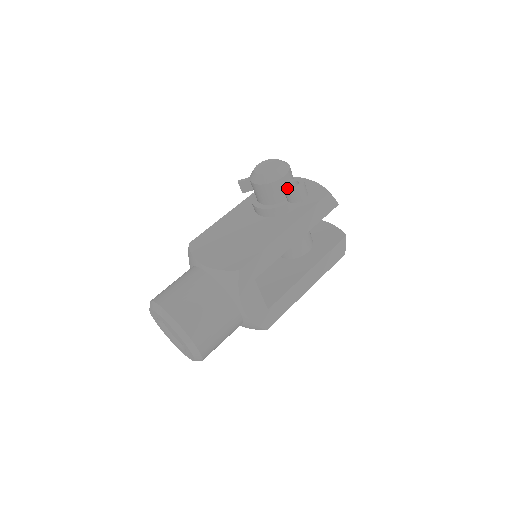
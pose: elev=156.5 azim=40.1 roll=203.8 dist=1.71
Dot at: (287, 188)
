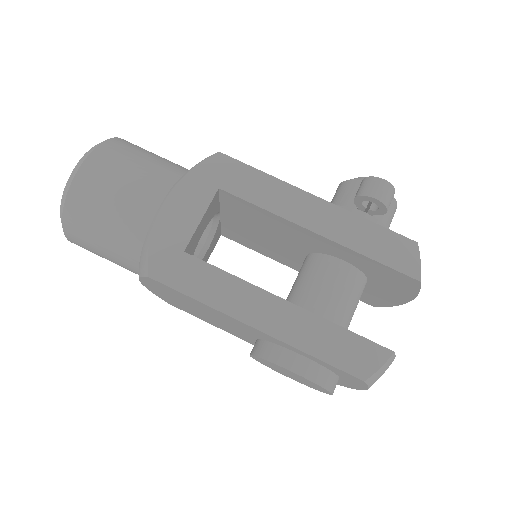
Dot at: occluded
